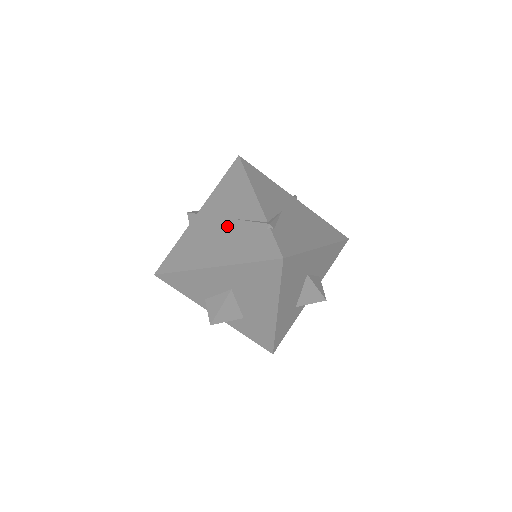
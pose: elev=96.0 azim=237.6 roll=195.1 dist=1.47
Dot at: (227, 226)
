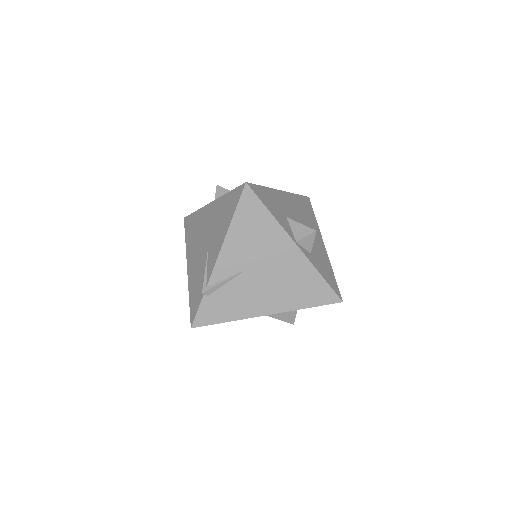
Dot at: (204, 248)
